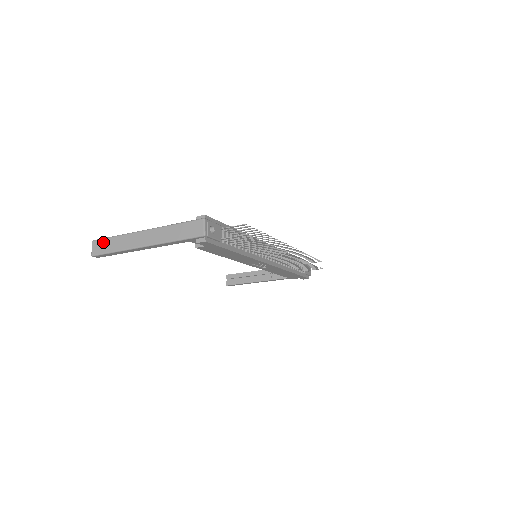
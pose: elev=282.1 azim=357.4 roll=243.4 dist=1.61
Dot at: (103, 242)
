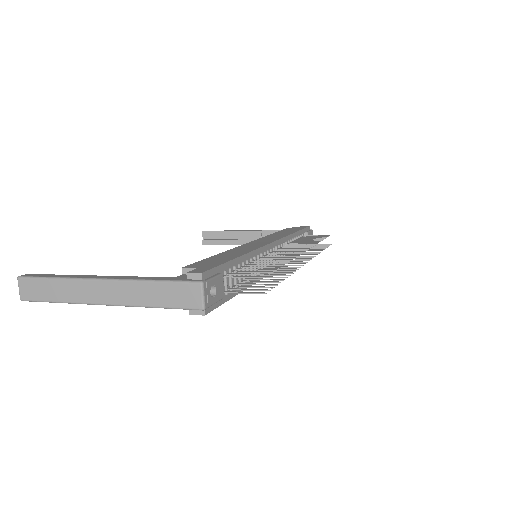
Dot at: (36, 284)
